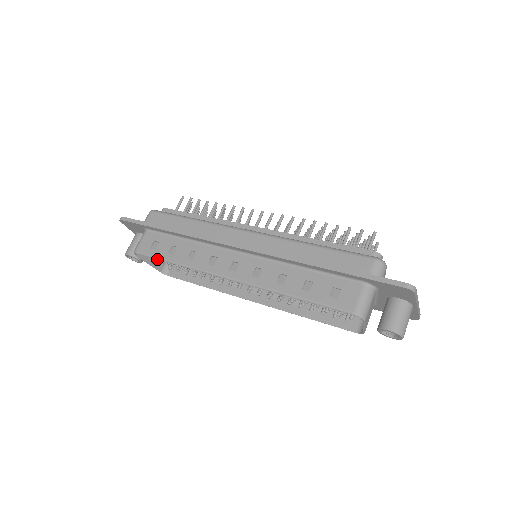
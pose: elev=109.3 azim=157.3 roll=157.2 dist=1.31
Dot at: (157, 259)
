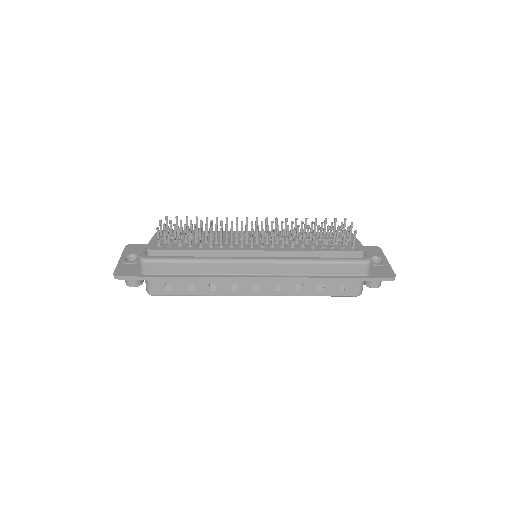
Dot at: occluded
